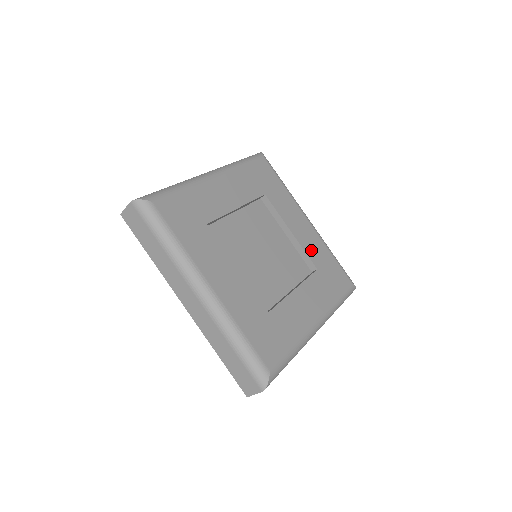
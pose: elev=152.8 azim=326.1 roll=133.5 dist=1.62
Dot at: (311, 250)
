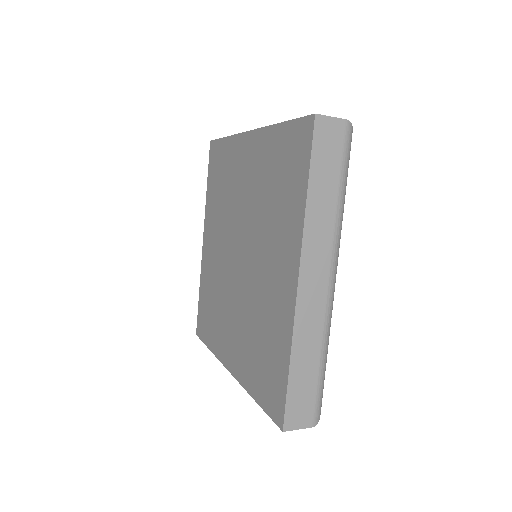
Dot at: occluded
